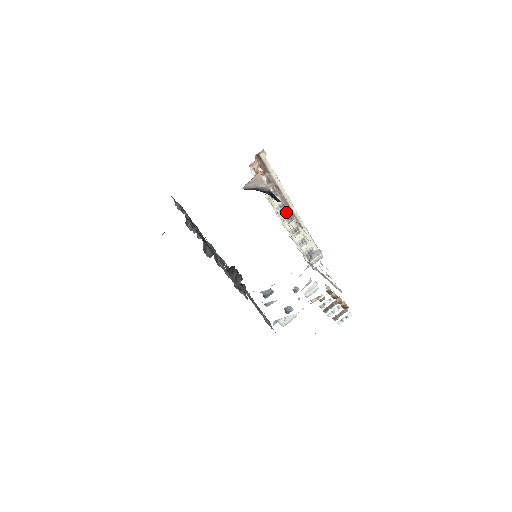
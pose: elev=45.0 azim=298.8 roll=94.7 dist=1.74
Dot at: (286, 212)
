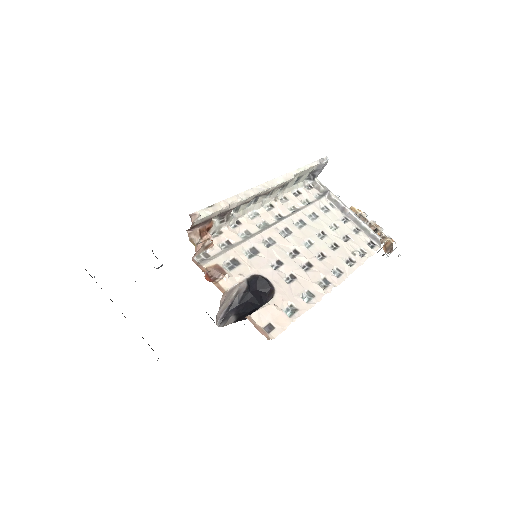
Dot at: (262, 196)
